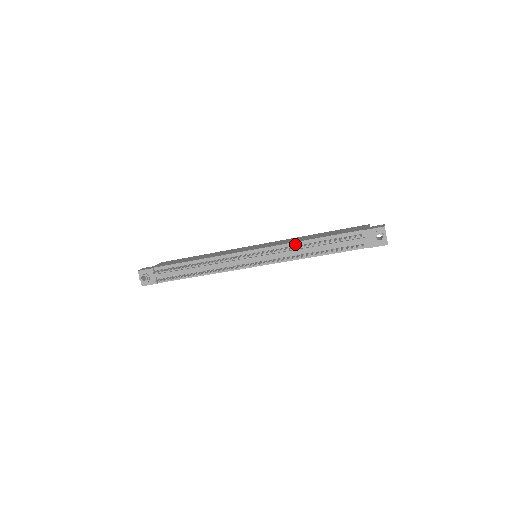
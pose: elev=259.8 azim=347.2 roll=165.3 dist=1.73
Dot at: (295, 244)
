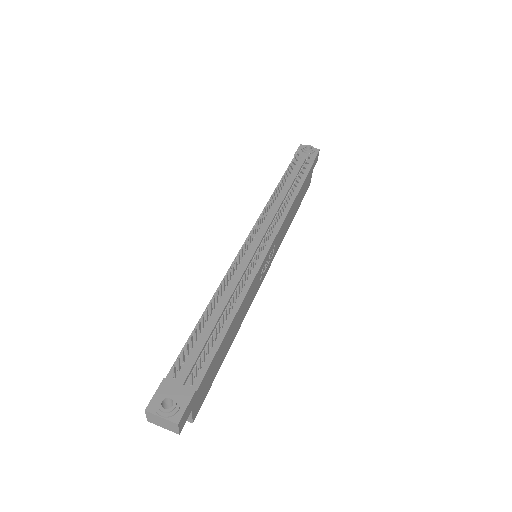
Dot at: occluded
